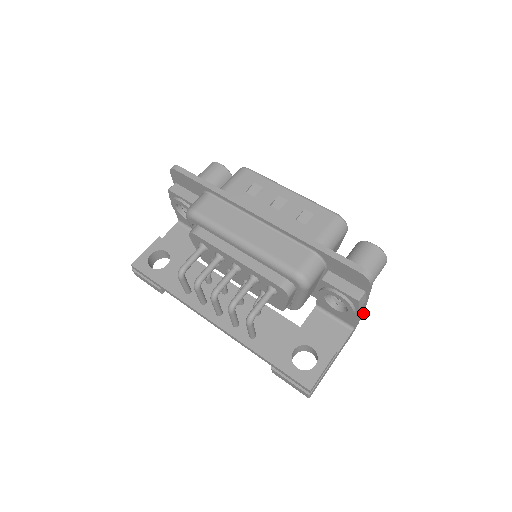
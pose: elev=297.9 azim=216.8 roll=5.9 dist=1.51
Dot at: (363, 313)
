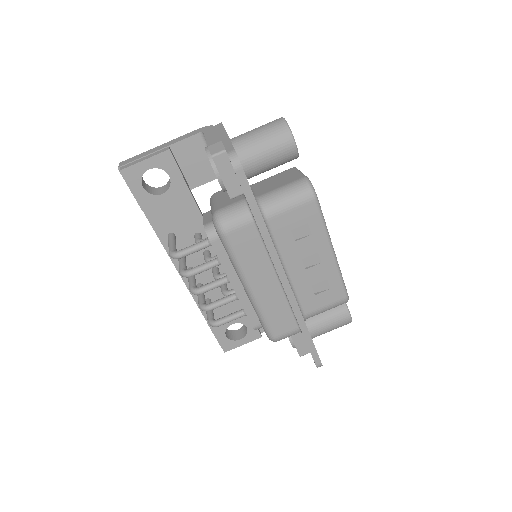
Dot at: occluded
